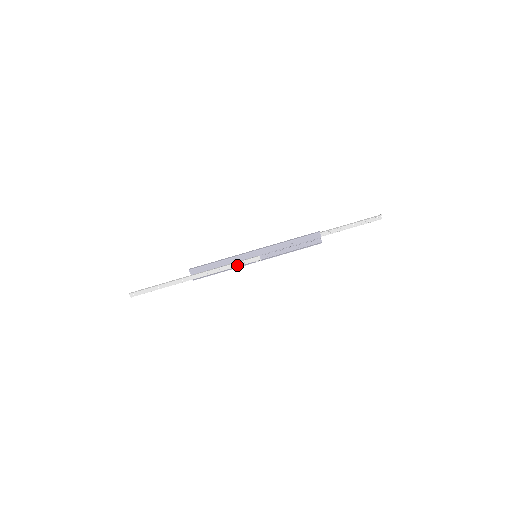
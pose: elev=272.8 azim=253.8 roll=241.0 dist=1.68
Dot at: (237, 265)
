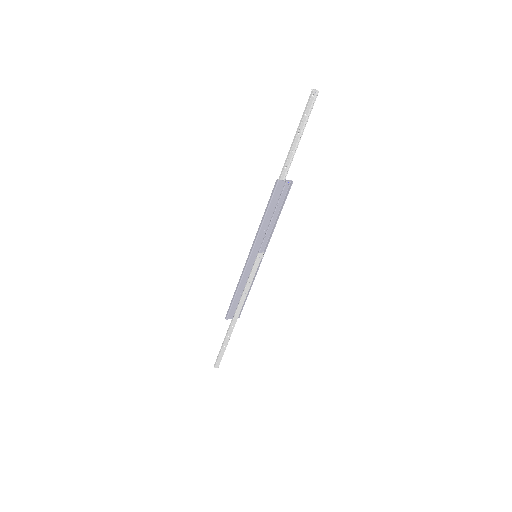
Dot at: (252, 277)
